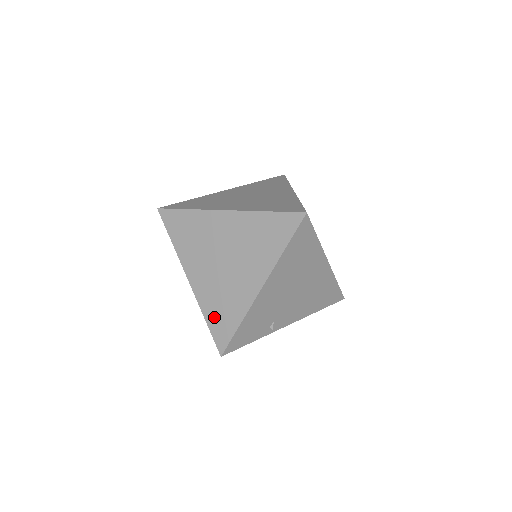
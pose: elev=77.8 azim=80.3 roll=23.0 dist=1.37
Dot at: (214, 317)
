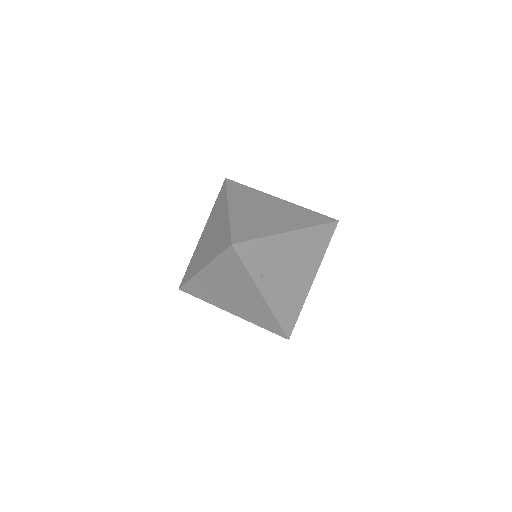
Dot at: (240, 227)
